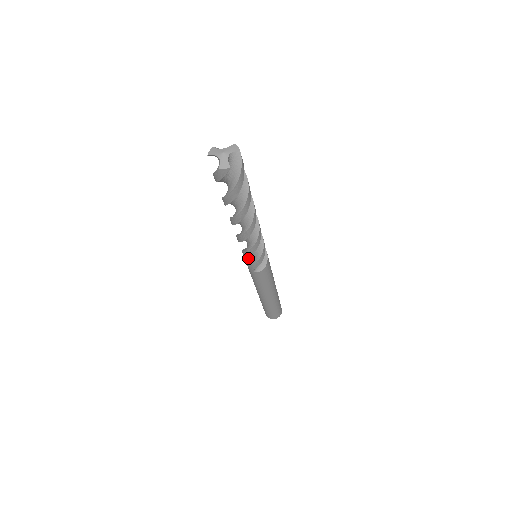
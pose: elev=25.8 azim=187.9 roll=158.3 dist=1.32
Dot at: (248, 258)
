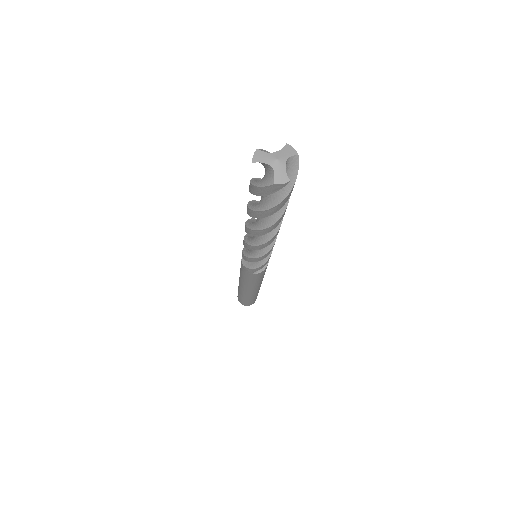
Dot at: occluded
